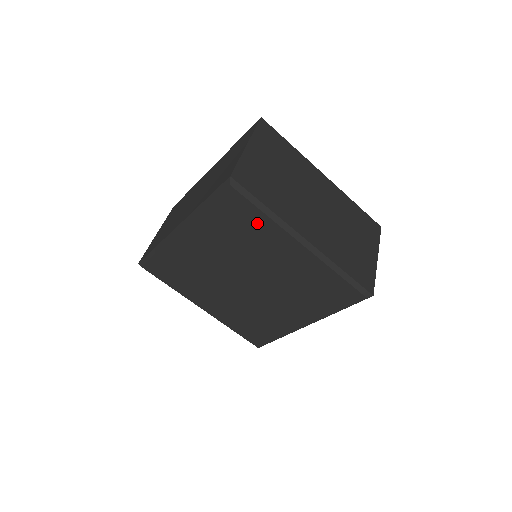
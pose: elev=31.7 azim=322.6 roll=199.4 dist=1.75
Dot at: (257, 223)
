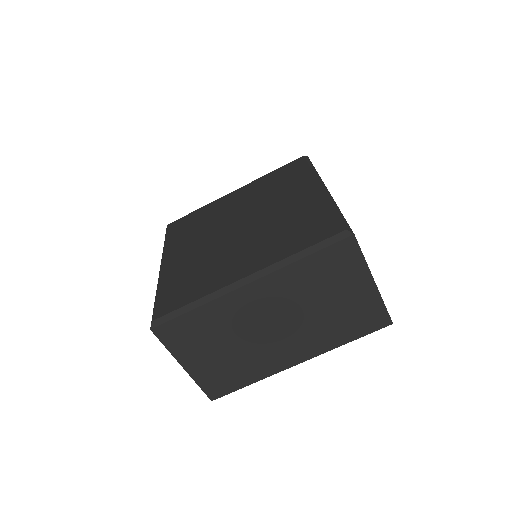
Dot at: (299, 176)
